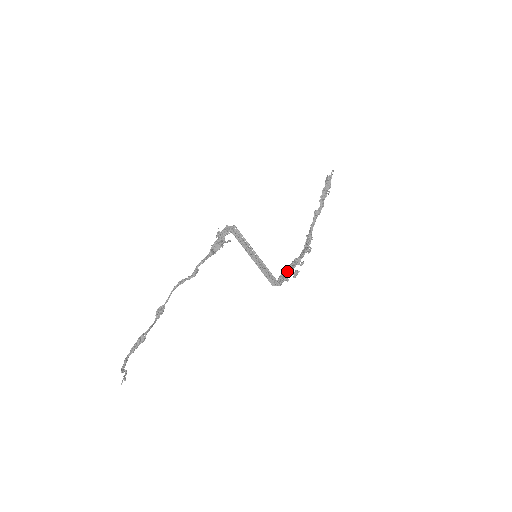
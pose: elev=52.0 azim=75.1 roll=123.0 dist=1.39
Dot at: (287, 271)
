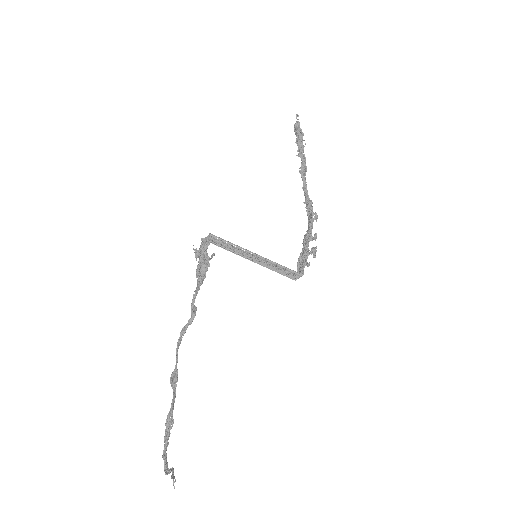
Dot at: (302, 254)
